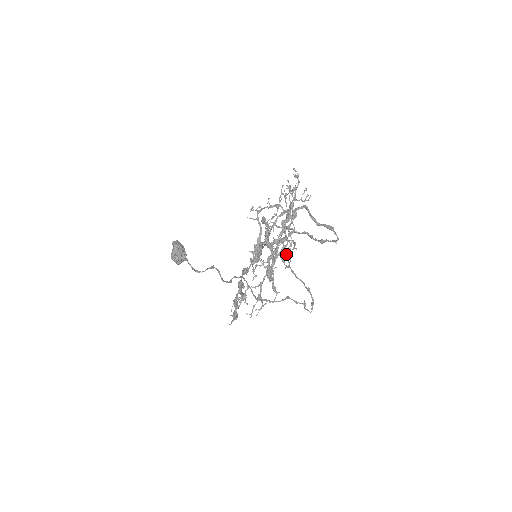
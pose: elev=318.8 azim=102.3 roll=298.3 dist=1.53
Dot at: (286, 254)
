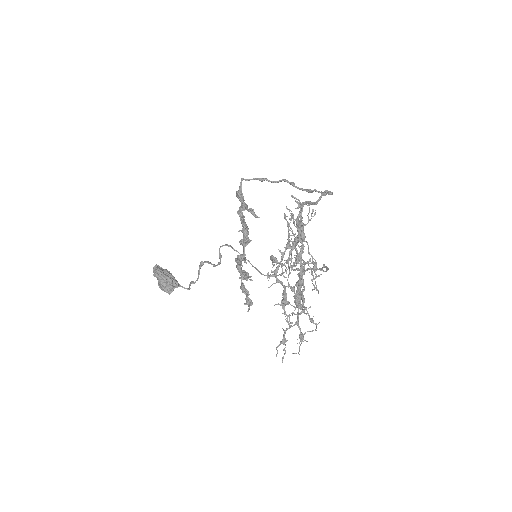
Dot at: occluded
